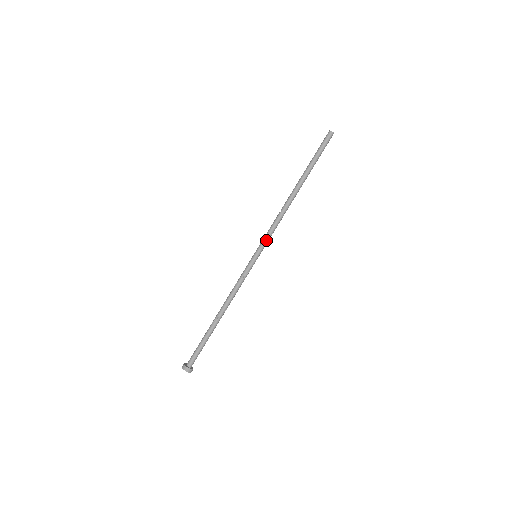
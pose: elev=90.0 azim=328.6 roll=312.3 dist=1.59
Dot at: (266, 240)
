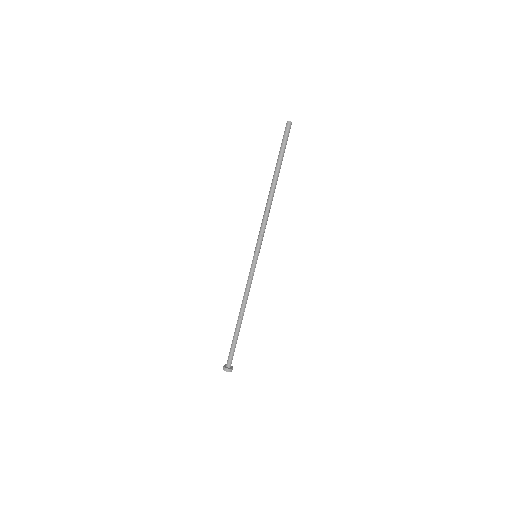
Dot at: (260, 239)
